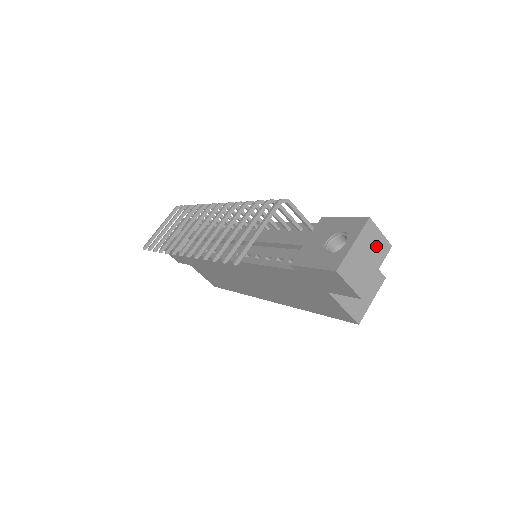
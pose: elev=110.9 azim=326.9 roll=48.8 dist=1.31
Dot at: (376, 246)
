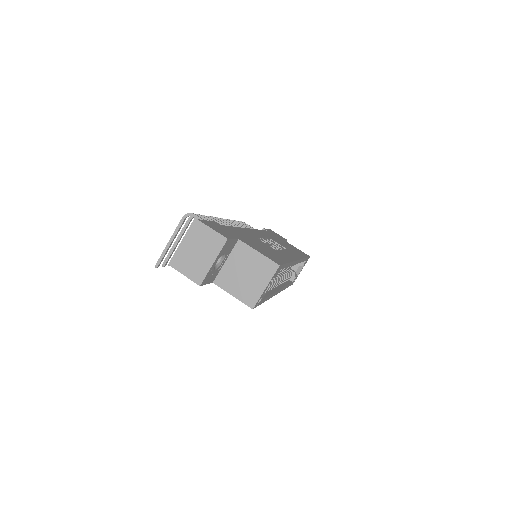
Dot at: (209, 241)
